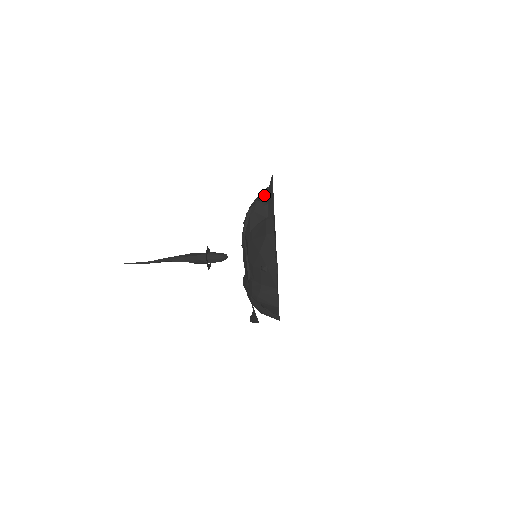
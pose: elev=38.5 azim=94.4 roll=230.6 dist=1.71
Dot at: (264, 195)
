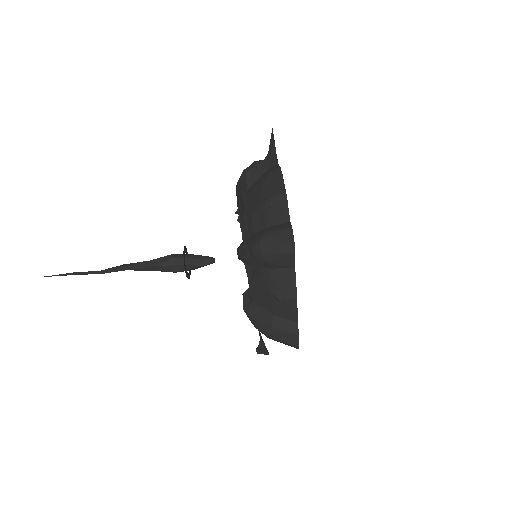
Dot at: occluded
